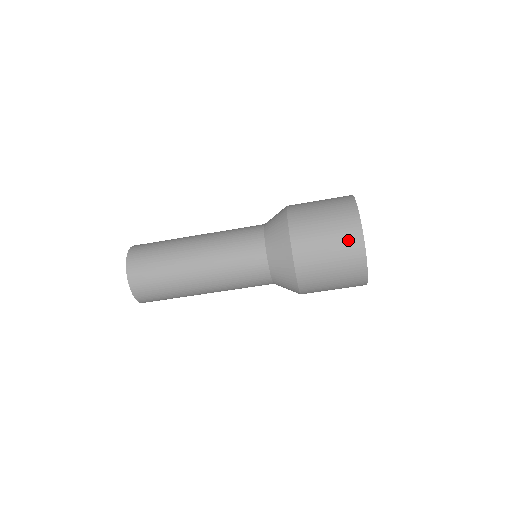
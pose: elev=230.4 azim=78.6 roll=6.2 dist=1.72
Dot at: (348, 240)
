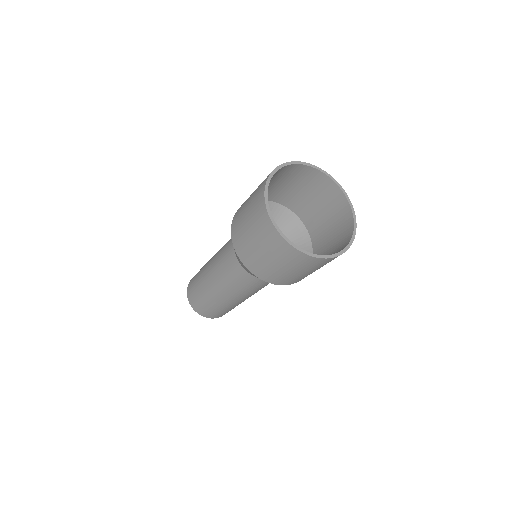
Dot at: (268, 237)
